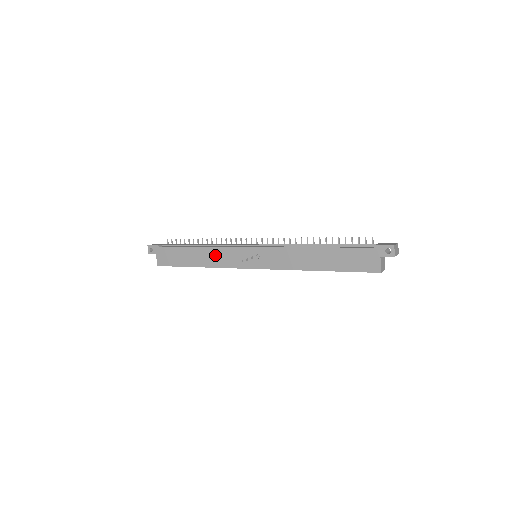
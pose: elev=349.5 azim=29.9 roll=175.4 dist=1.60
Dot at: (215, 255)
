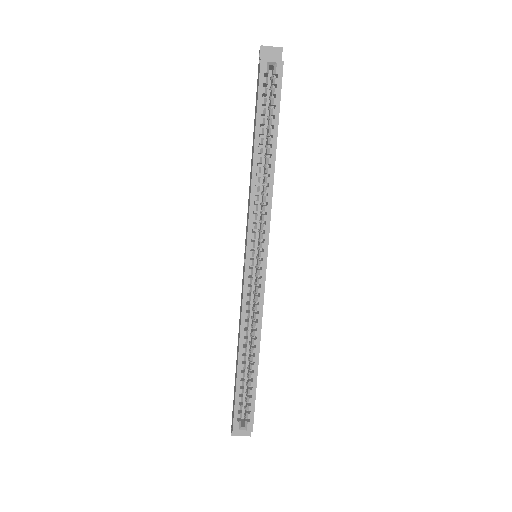
Dot at: (240, 316)
